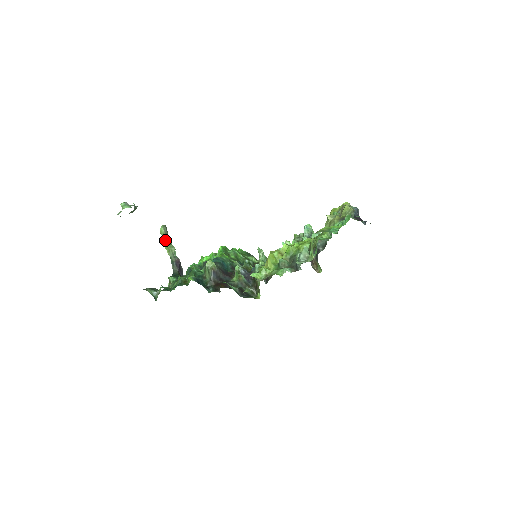
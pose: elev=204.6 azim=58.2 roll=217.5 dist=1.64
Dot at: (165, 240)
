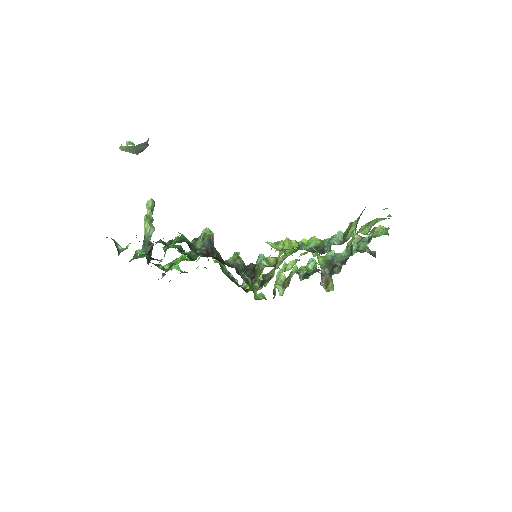
Dot at: (147, 216)
